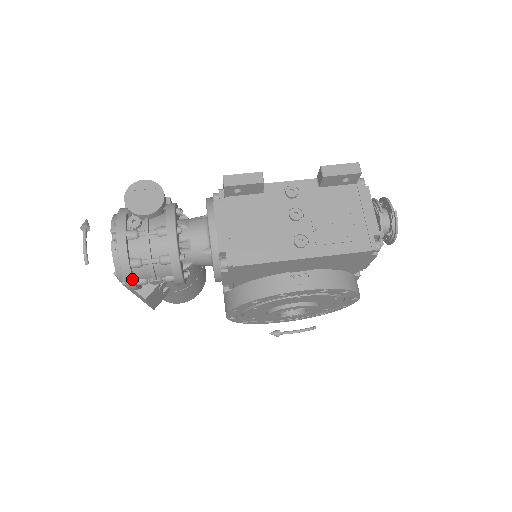
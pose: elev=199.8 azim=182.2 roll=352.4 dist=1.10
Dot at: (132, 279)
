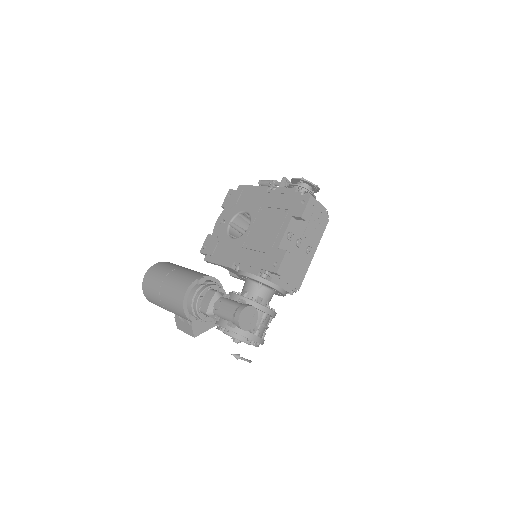
Dot at: occluded
